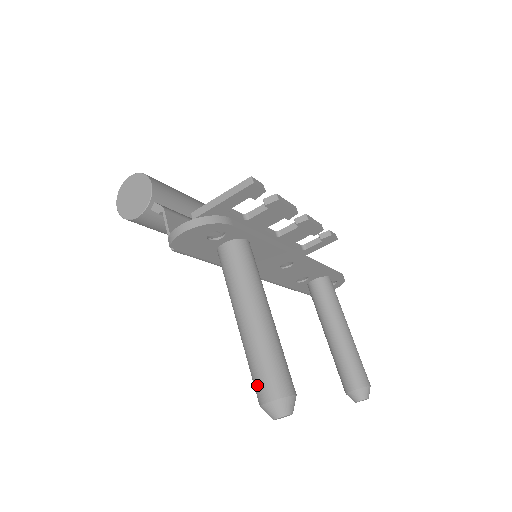
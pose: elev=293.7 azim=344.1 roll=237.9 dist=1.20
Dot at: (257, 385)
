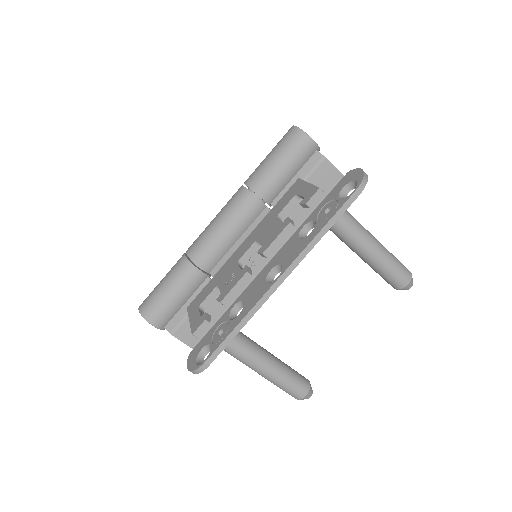
Dot at: occluded
